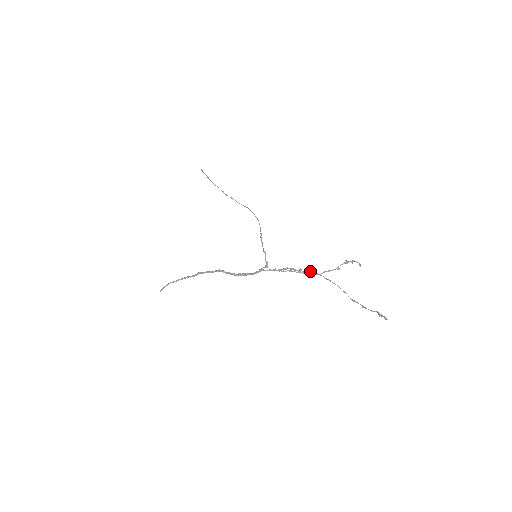
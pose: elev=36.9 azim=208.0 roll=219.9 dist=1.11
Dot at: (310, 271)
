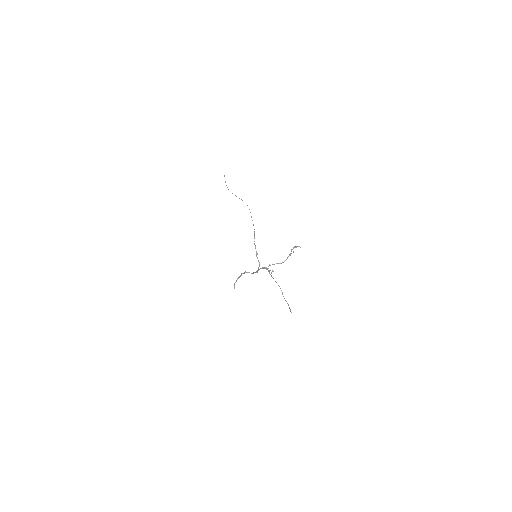
Dot at: (269, 272)
